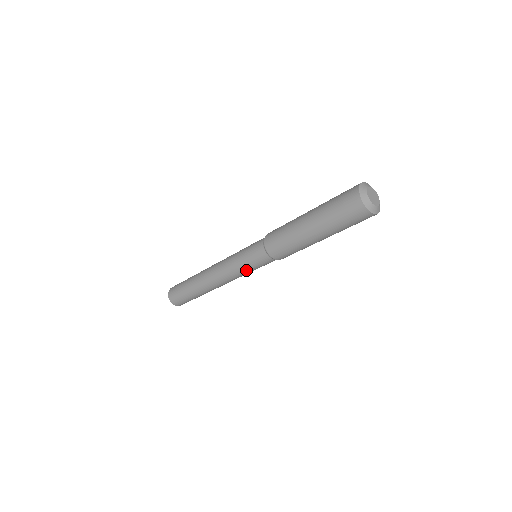
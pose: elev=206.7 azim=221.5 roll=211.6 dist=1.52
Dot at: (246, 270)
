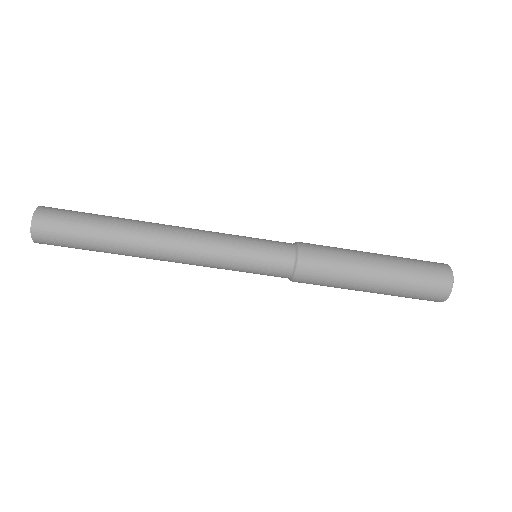
Dot at: (238, 256)
